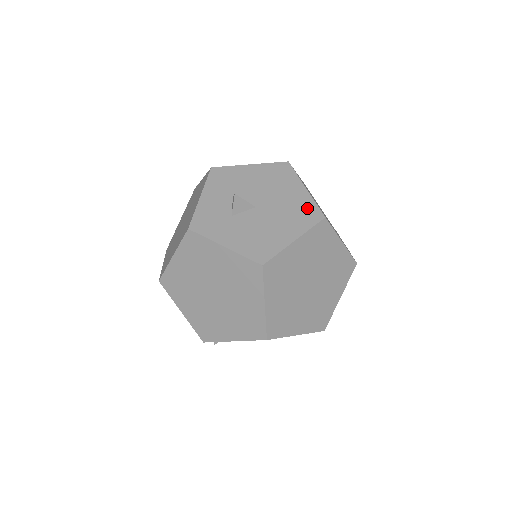
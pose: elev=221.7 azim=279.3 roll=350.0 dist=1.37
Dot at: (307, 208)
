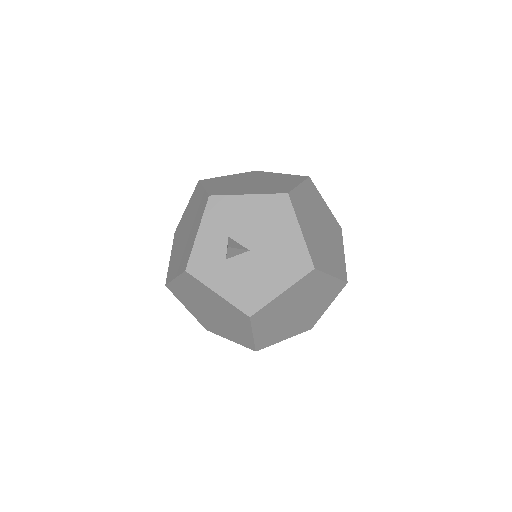
Dot at: (299, 256)
